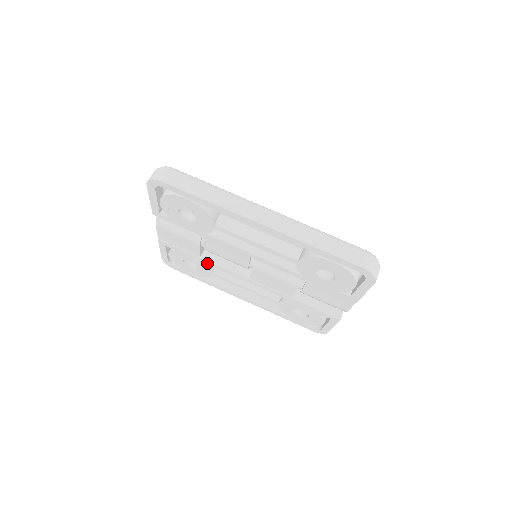
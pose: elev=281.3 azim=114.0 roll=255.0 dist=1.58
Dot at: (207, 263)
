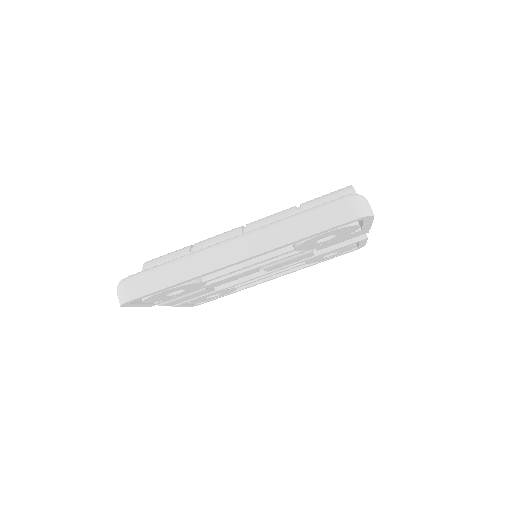
Dot at: (224, 289)
